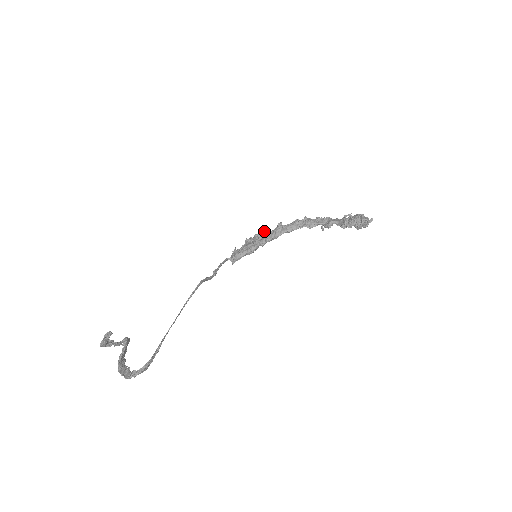
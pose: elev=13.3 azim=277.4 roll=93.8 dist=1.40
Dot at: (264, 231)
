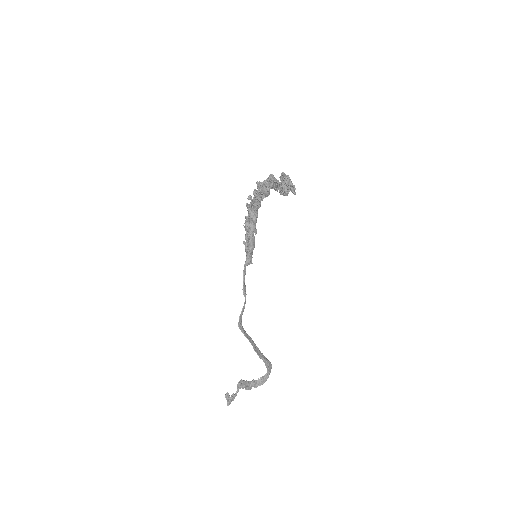
Dot at: occluded
